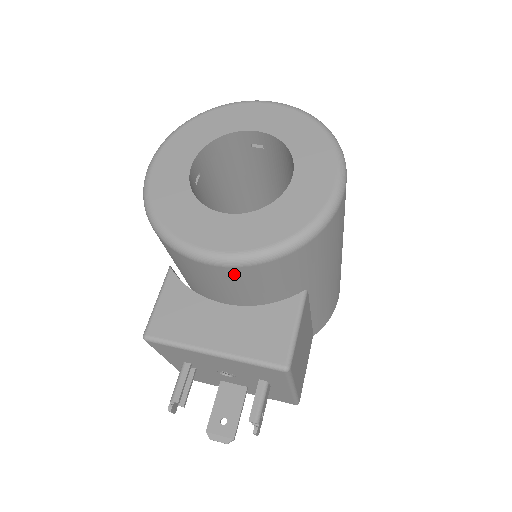
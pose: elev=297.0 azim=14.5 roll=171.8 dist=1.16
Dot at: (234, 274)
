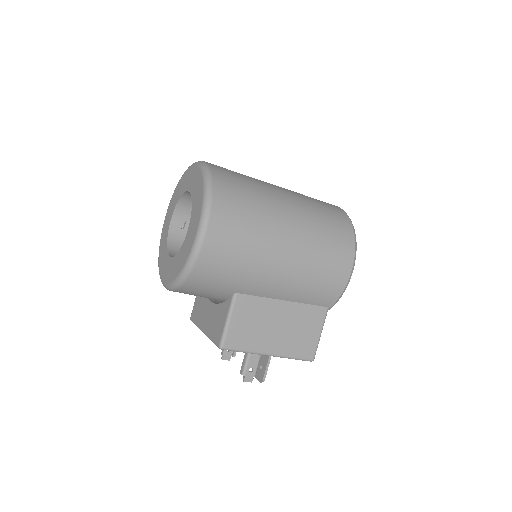
Dot at: occluded
